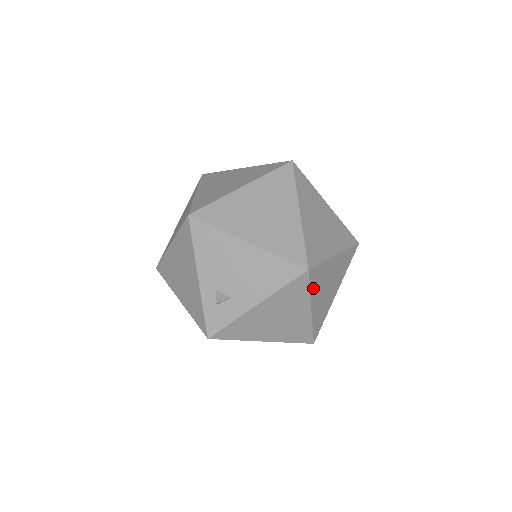
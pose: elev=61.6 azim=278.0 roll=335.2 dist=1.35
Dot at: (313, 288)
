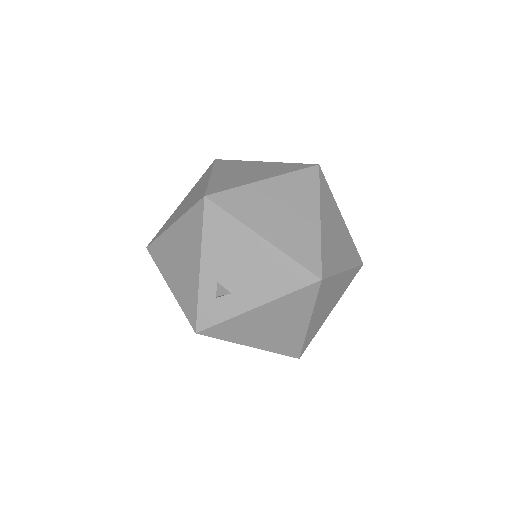
Dot at: (318, 300)
